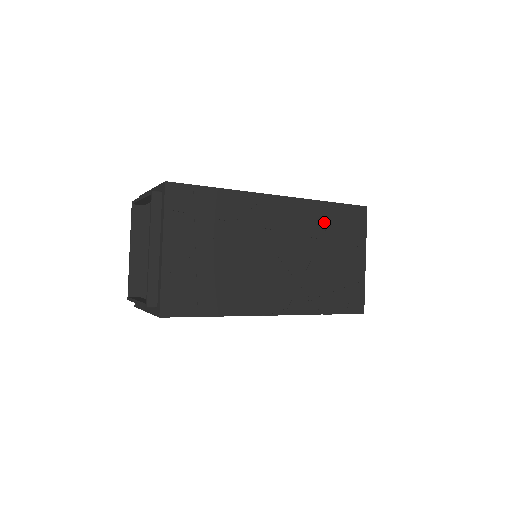
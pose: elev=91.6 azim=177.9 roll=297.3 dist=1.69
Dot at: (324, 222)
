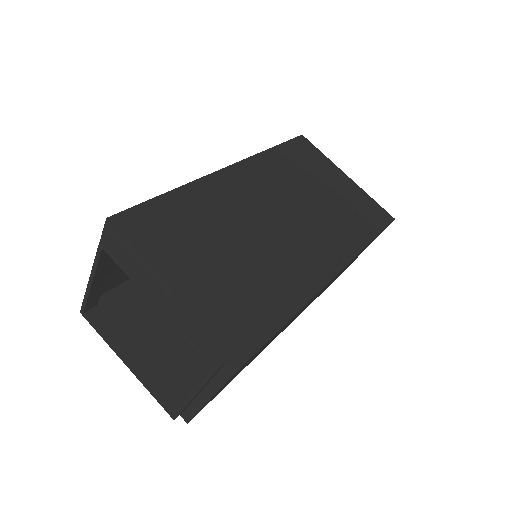
Dot at: (286, 166)
